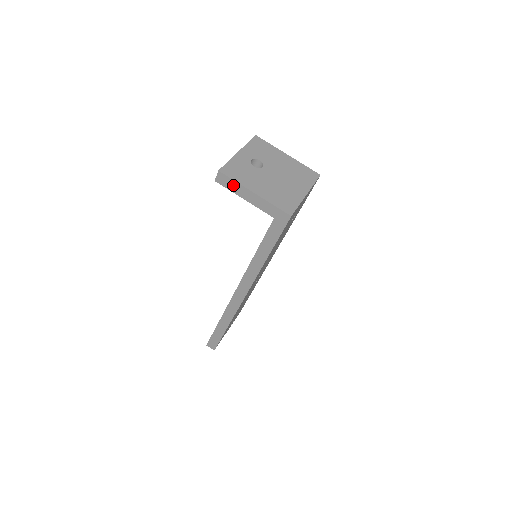
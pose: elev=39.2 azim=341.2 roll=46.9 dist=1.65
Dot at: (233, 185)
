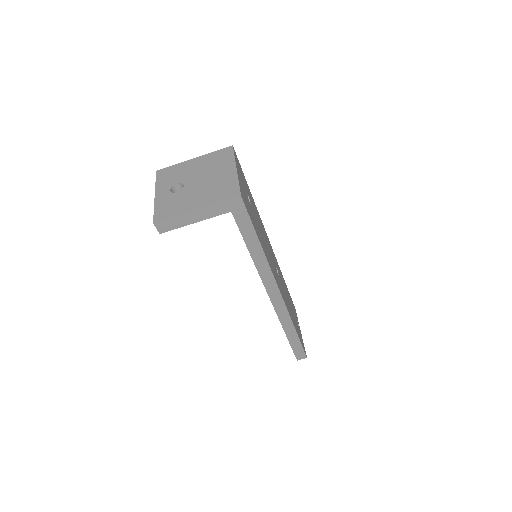
Dot at: (175, 222)
